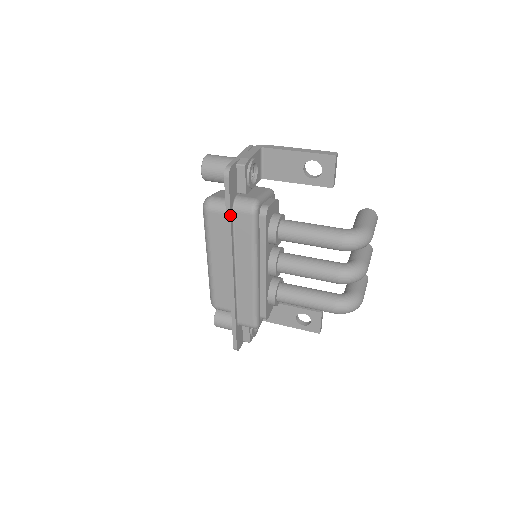
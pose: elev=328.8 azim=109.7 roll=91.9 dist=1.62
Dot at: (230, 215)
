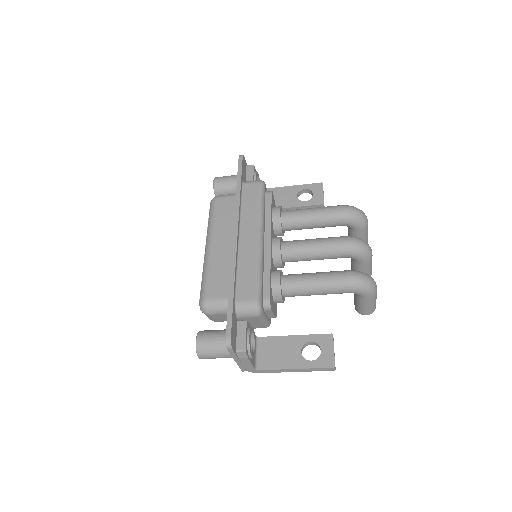
Dot at: (241, 183)
